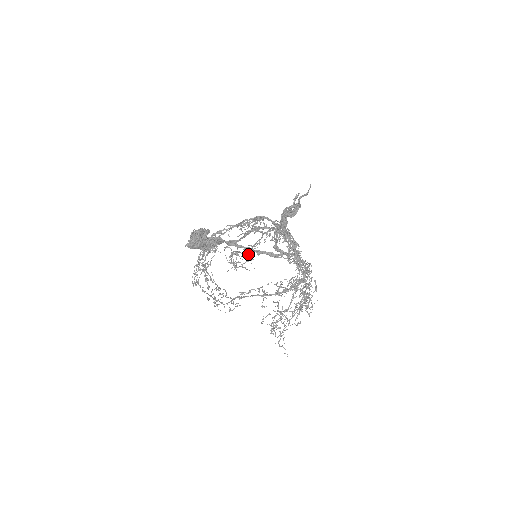
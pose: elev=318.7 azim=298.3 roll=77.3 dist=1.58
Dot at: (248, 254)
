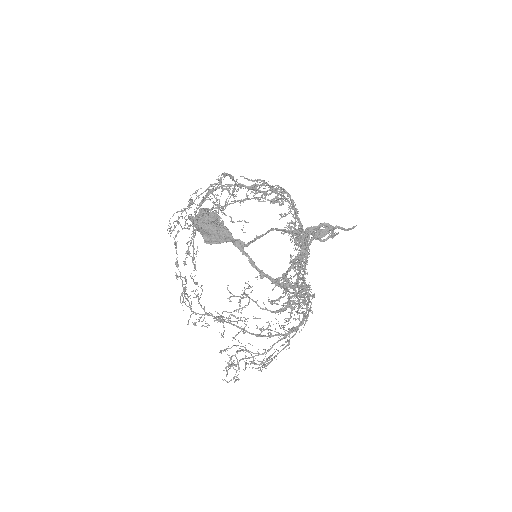
Dot at: occluded
